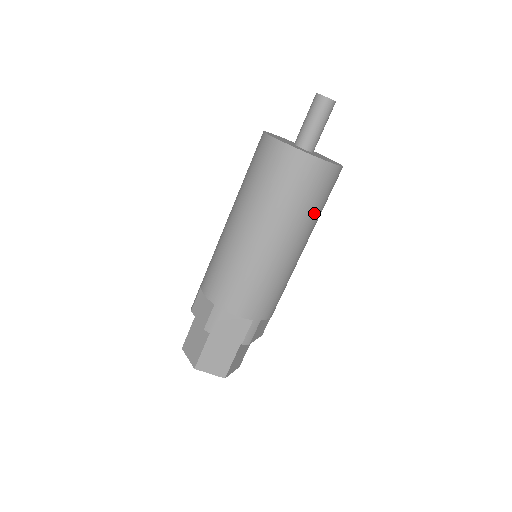
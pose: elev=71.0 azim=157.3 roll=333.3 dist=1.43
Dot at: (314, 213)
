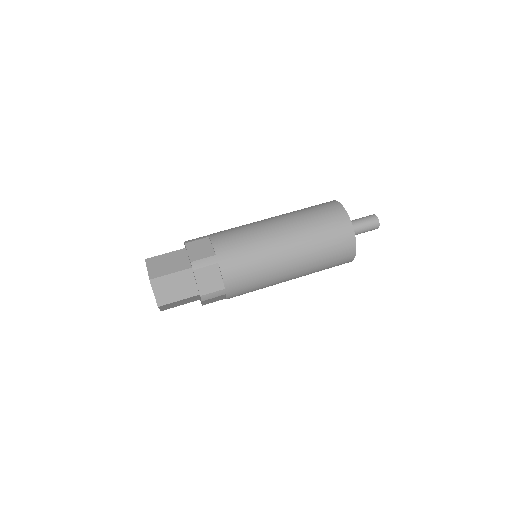
Dot at: (317, 239)
